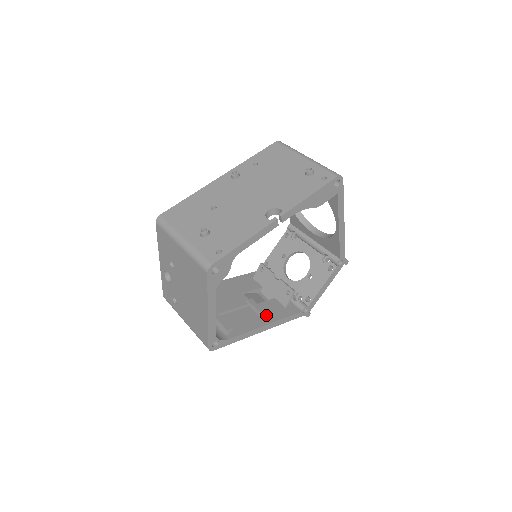
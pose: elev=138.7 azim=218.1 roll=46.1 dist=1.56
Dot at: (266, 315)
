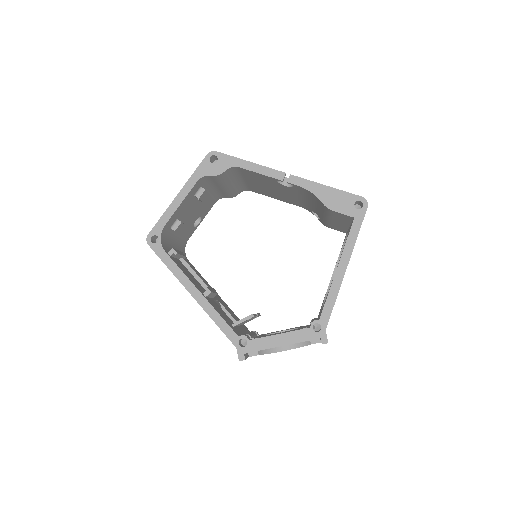
Dot at: (209, 289)
